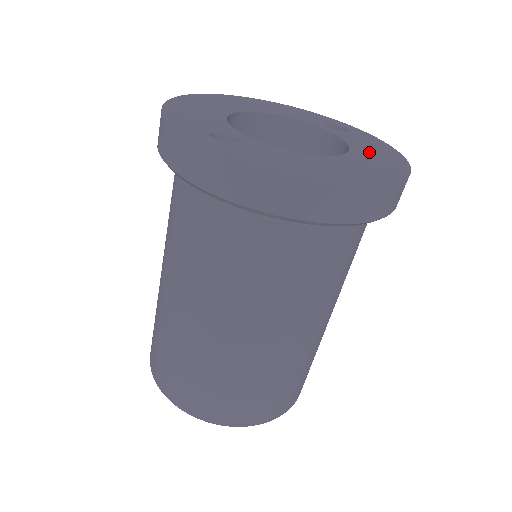
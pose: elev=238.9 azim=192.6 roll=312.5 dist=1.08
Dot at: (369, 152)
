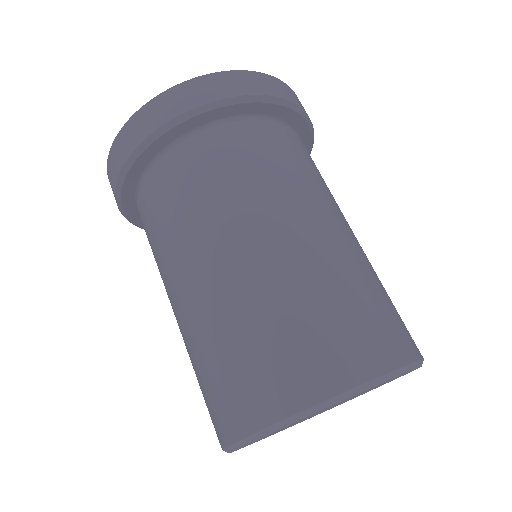
Dot at: occluded
